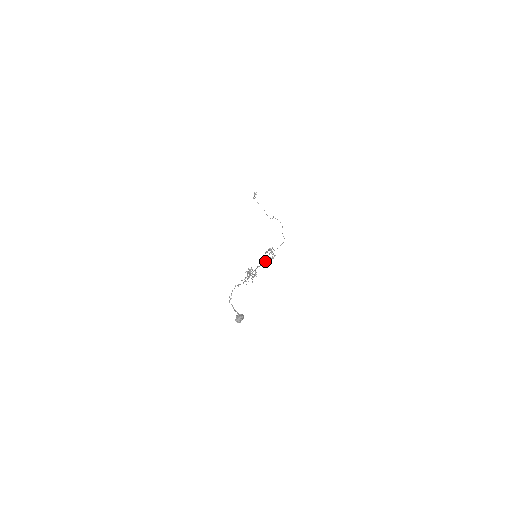
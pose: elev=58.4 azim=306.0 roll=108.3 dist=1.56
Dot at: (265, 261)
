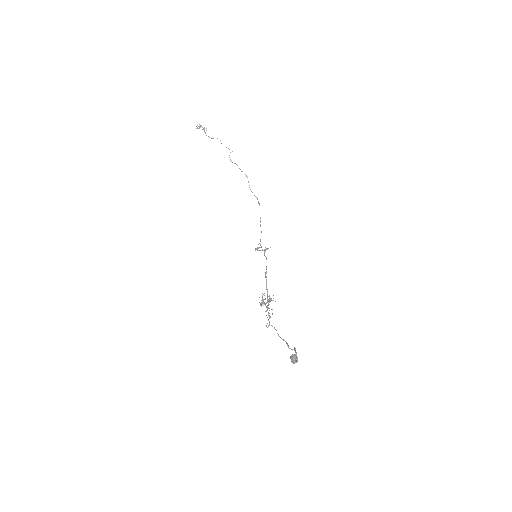
Dot at: occluded
